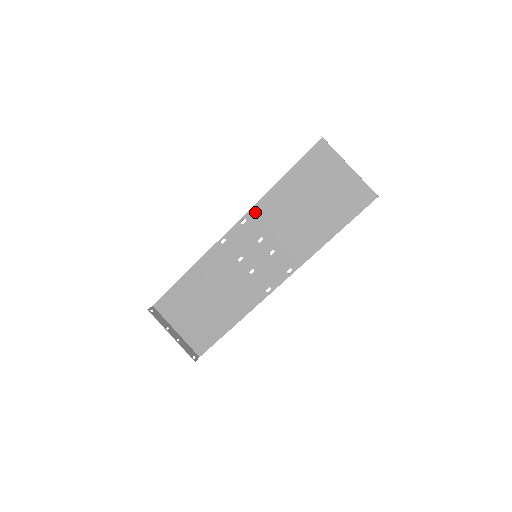
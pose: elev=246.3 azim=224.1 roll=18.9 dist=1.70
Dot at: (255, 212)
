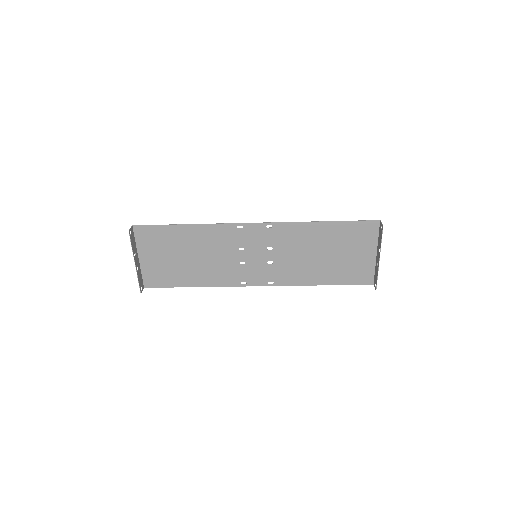
Dot at: (284, 227)
